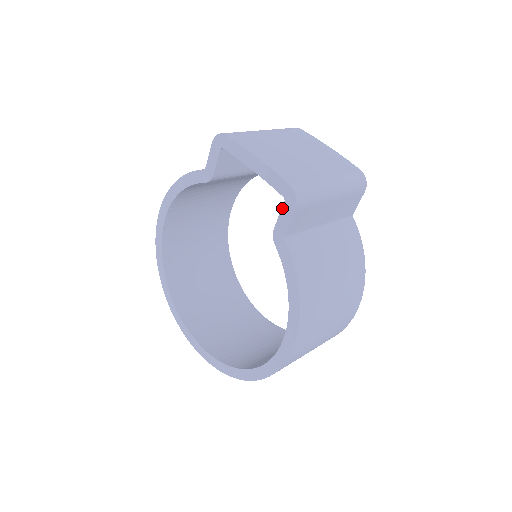
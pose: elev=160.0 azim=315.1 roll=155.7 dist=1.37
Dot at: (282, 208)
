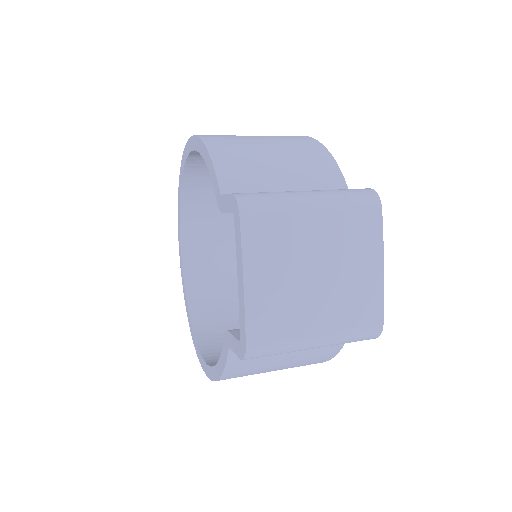
Dot at: (236, 339)
